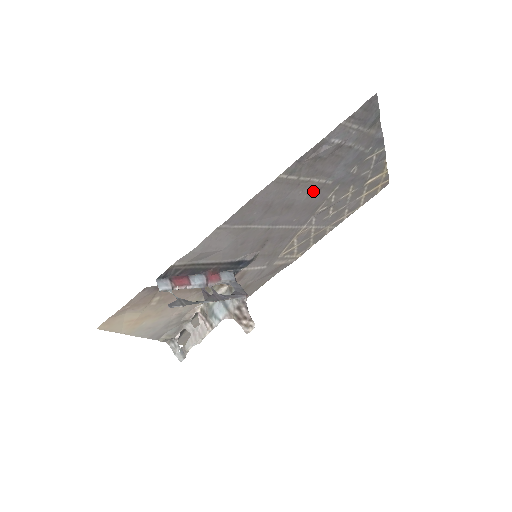
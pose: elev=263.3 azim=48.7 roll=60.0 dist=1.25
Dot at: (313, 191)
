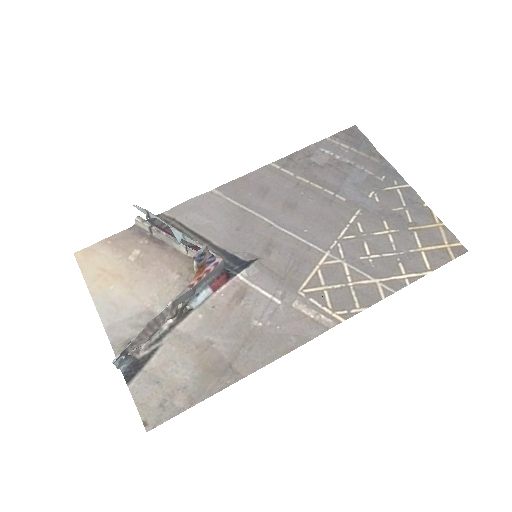
Dot at: (320, 200)
